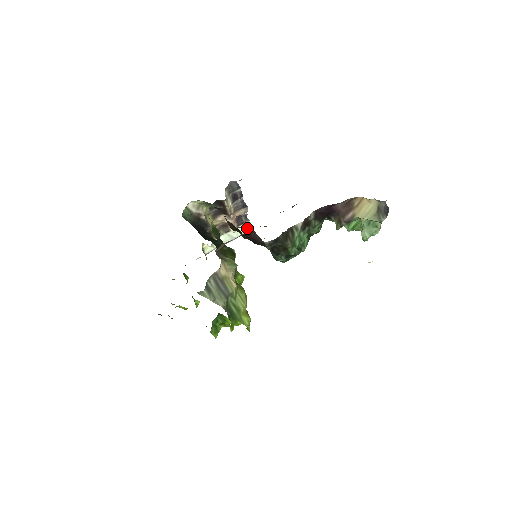
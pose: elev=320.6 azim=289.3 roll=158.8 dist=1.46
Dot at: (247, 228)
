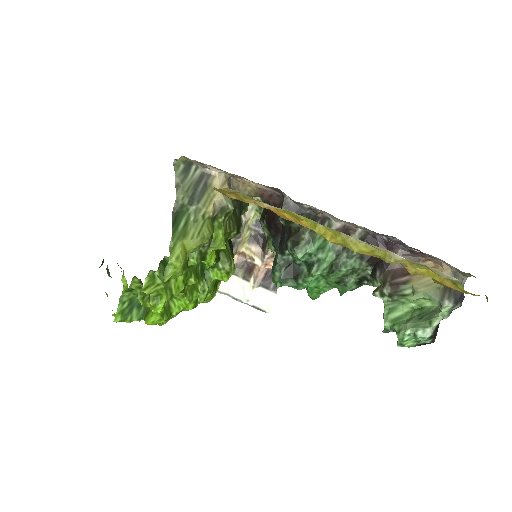
Dot at: occluded
